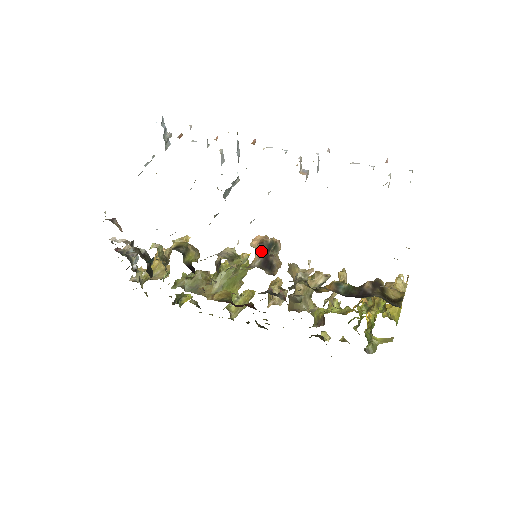
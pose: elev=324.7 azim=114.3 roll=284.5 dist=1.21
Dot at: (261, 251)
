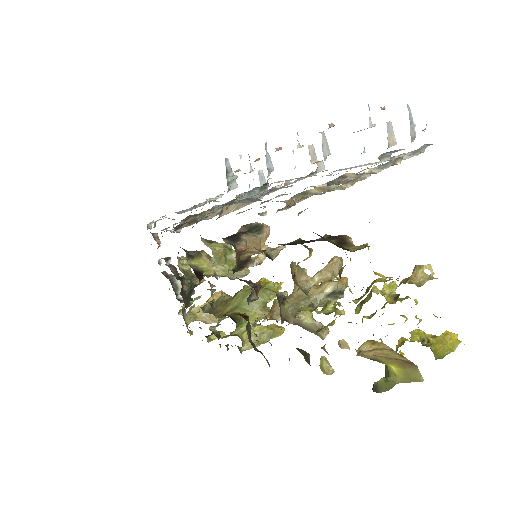
Dot at: (239, 231)
